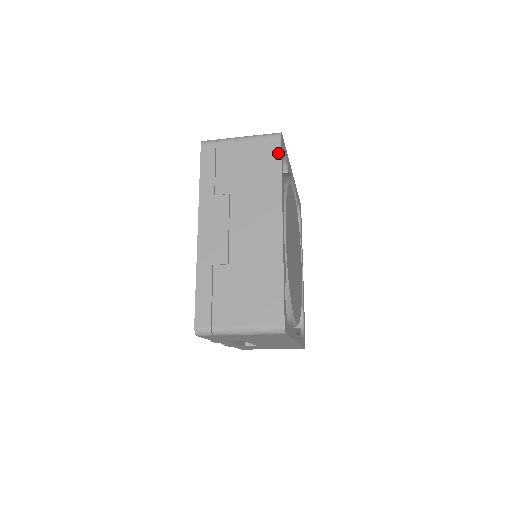
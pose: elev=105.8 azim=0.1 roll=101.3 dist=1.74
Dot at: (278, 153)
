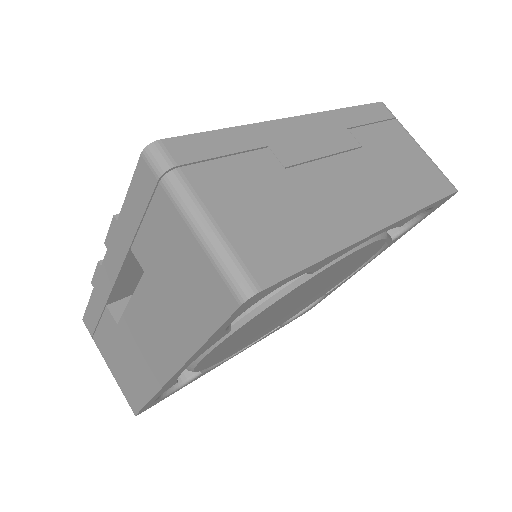
Dot at: (442, 193)
